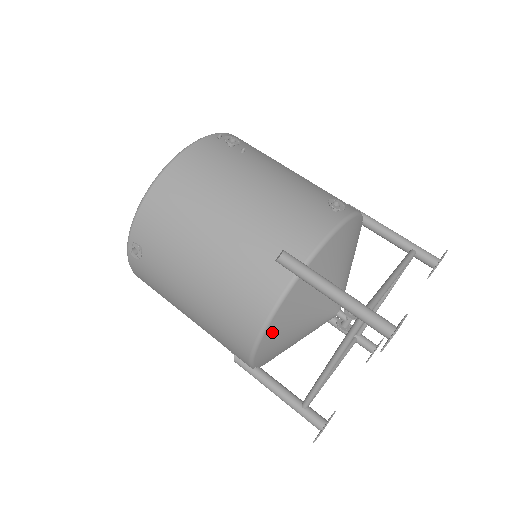
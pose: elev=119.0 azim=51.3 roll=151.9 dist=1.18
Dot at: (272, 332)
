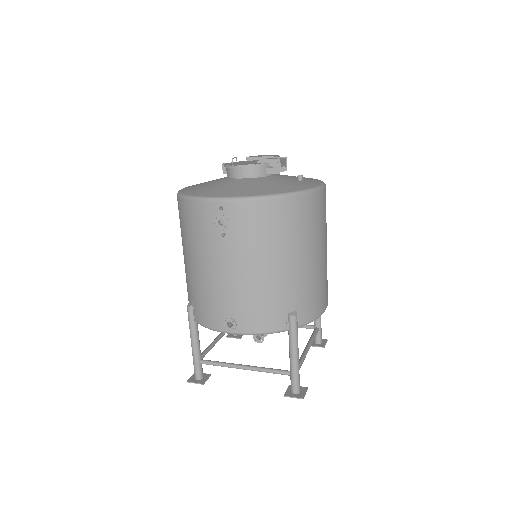
Dot at: occluded
